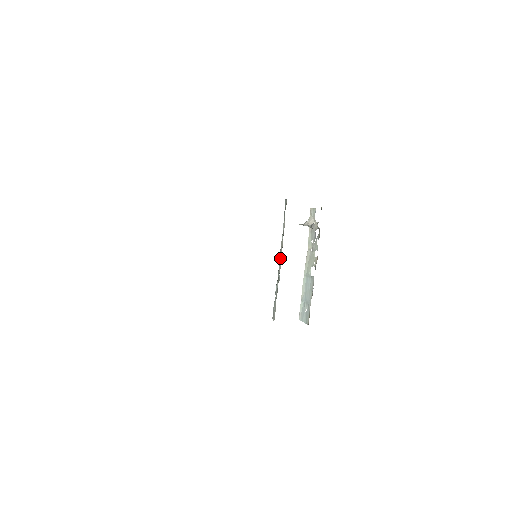
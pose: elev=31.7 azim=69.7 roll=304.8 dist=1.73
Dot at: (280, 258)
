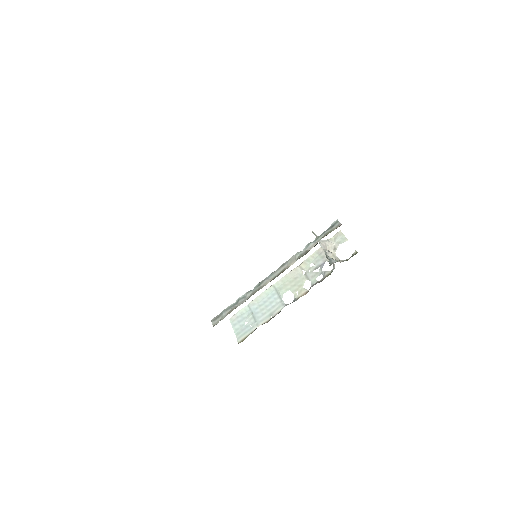
Dot at: (275, 272)
